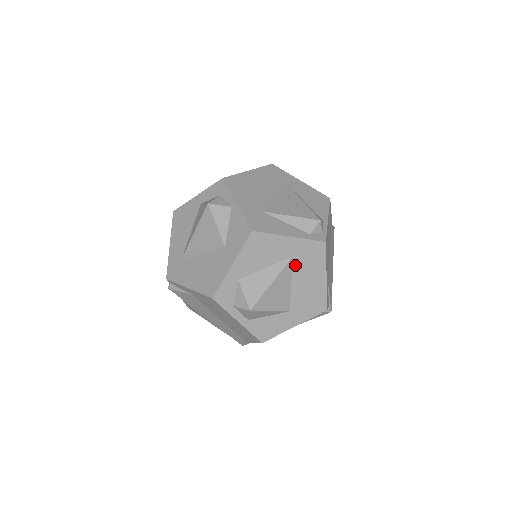
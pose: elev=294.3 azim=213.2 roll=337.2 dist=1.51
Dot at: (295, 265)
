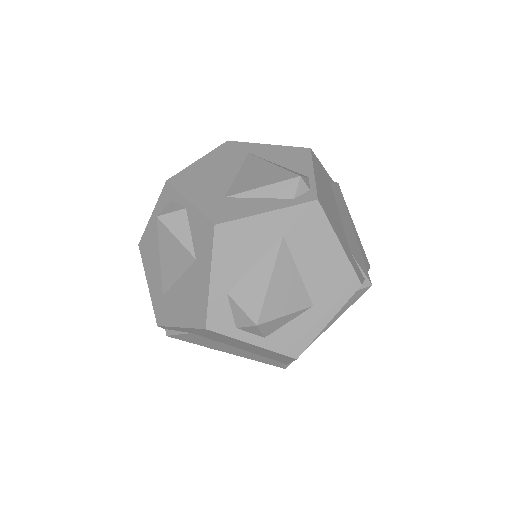
Dot at: (292, 245)
